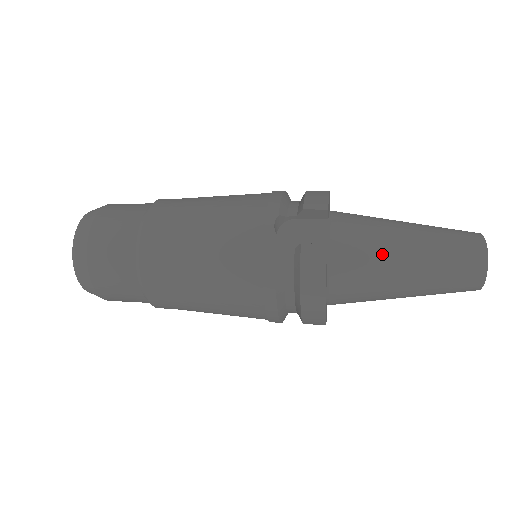
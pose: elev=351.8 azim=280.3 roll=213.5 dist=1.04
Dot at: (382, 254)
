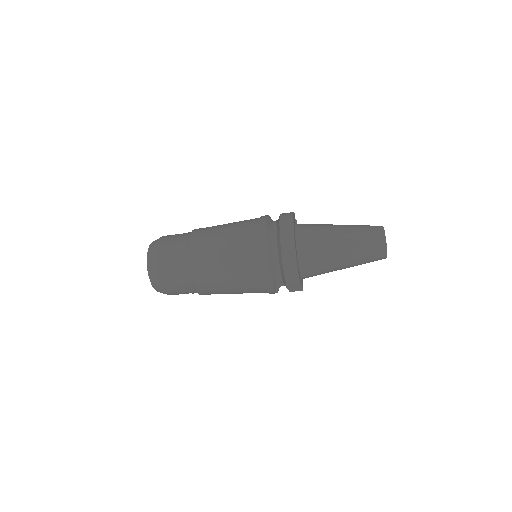
Dot at: (325, 224)
